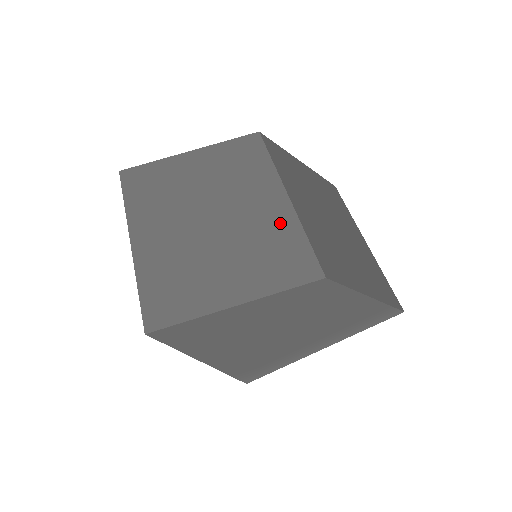
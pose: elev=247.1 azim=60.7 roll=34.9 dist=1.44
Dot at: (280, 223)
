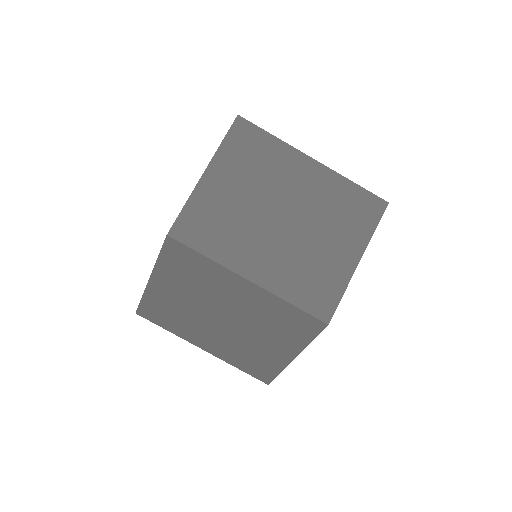
Dot at: (266, 303)
